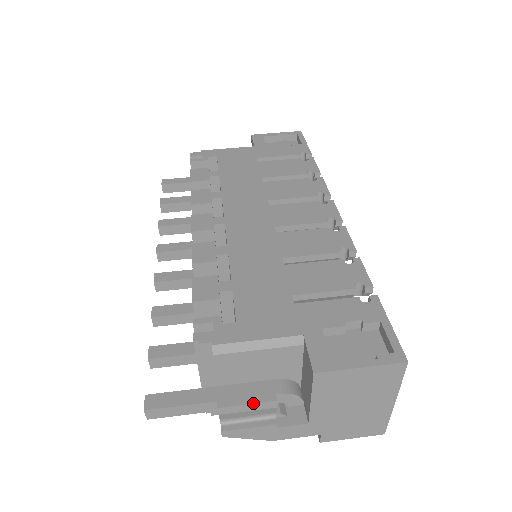
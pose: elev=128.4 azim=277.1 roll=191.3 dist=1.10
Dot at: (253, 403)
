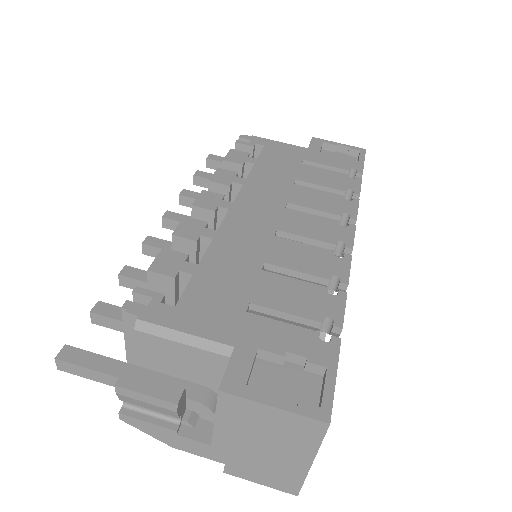
Dot at: (152, 396)
